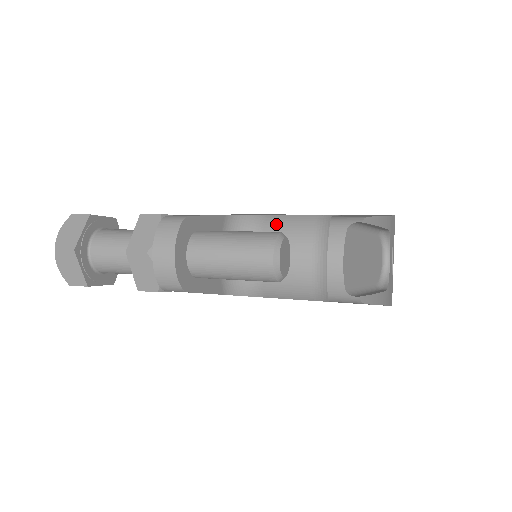
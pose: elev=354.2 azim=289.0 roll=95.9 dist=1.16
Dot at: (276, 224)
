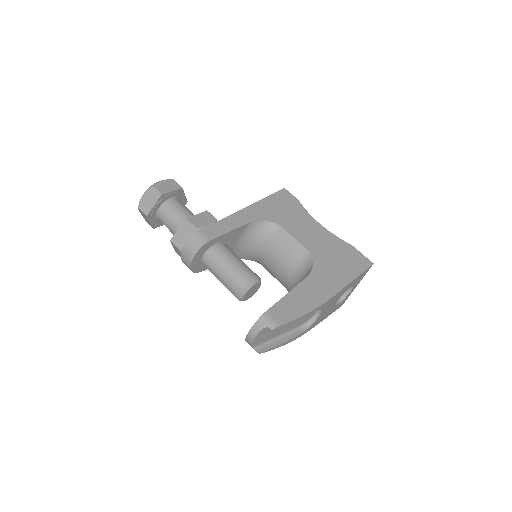
Dot at: (281, 239)
